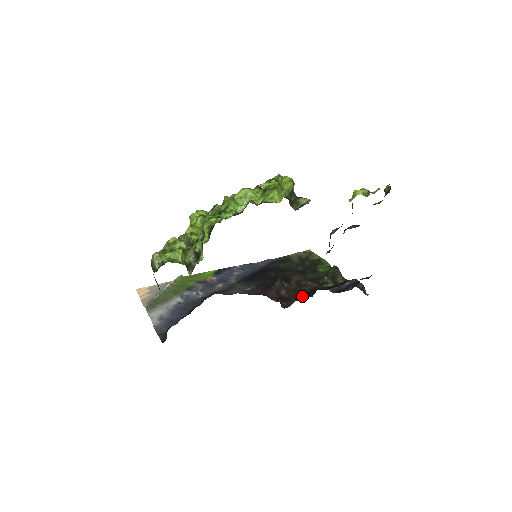
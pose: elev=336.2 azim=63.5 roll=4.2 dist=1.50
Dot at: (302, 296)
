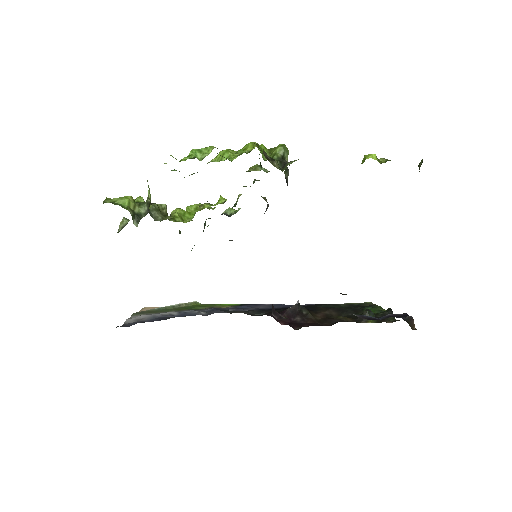
Dot at: occluded
